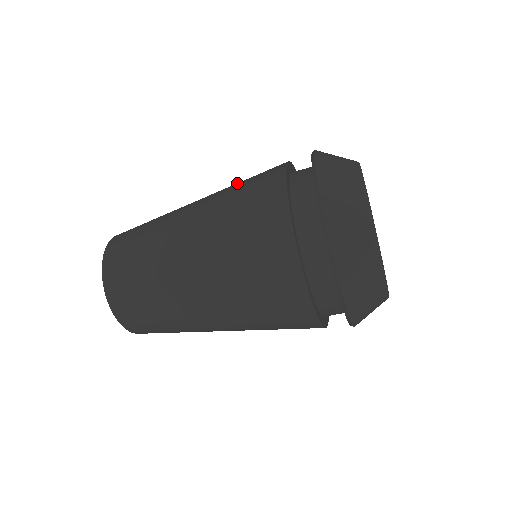
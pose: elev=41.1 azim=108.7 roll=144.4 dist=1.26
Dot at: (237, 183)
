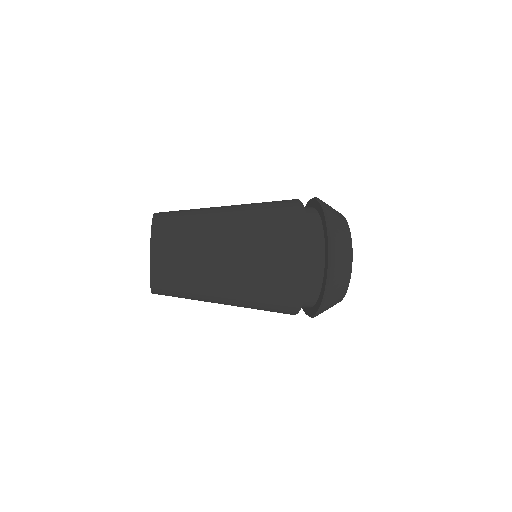
Dot at: occluded
